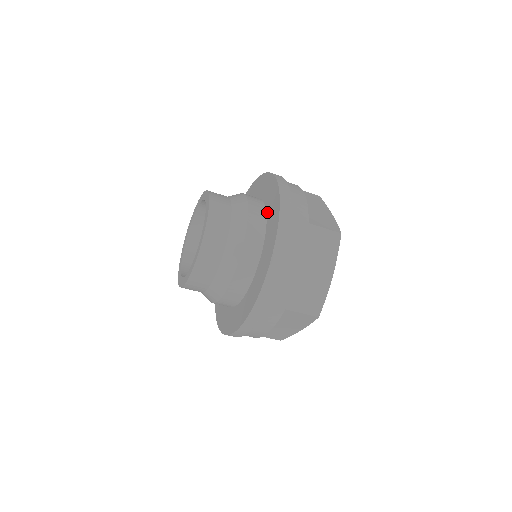
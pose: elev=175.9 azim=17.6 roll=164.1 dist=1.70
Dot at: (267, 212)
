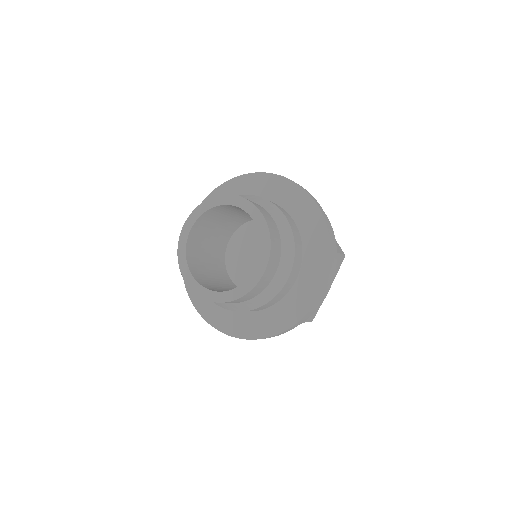
Dot at: (302, 234)
